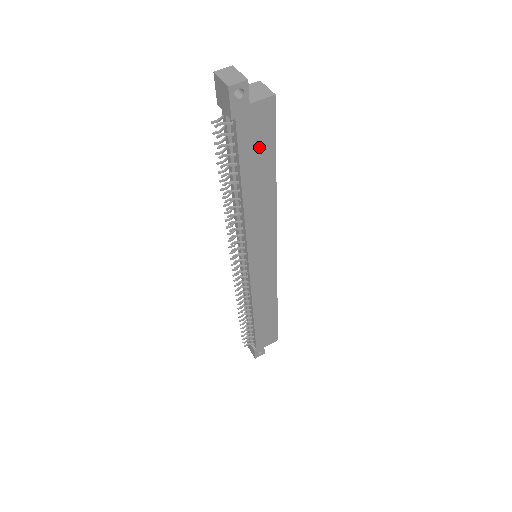
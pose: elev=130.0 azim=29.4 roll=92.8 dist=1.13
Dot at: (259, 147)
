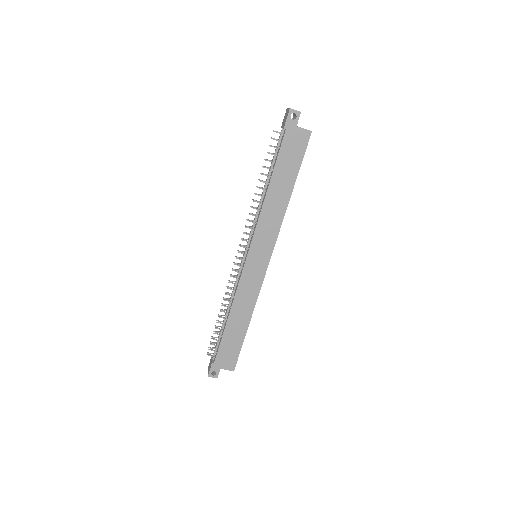
Dot at: (291, 158)
